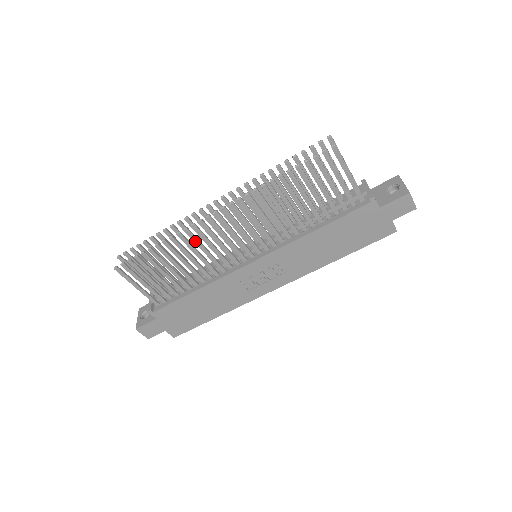
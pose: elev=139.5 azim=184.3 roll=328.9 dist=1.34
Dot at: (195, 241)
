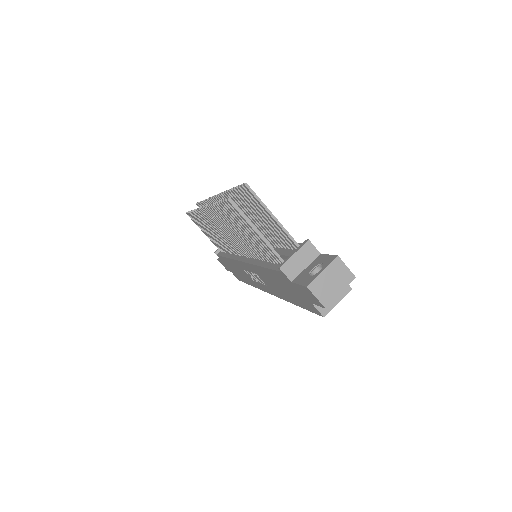
Dot at: (207, 222)
